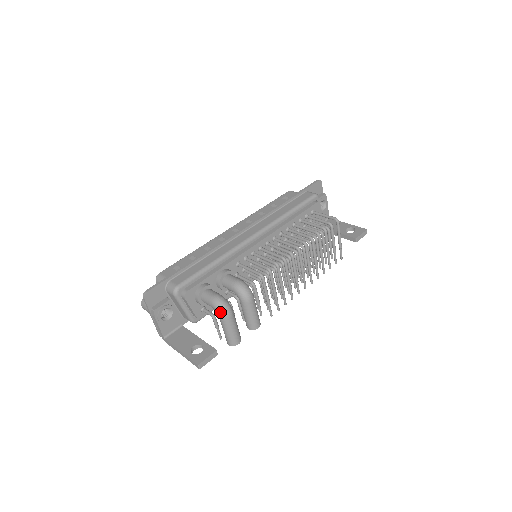
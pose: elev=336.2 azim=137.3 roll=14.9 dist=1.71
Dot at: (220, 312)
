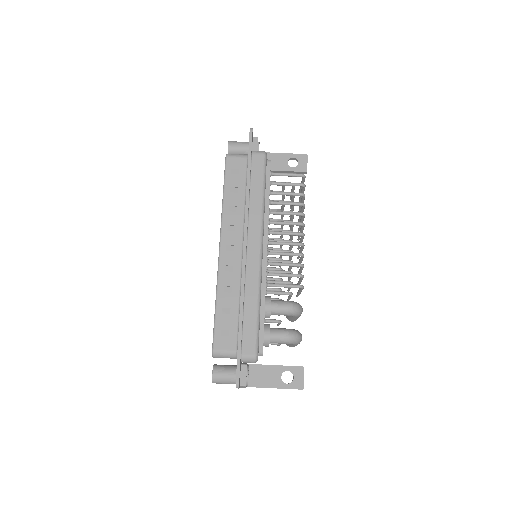
Dot at: occluded
